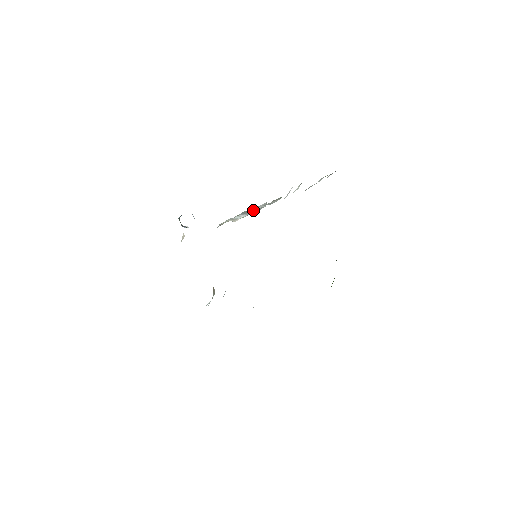
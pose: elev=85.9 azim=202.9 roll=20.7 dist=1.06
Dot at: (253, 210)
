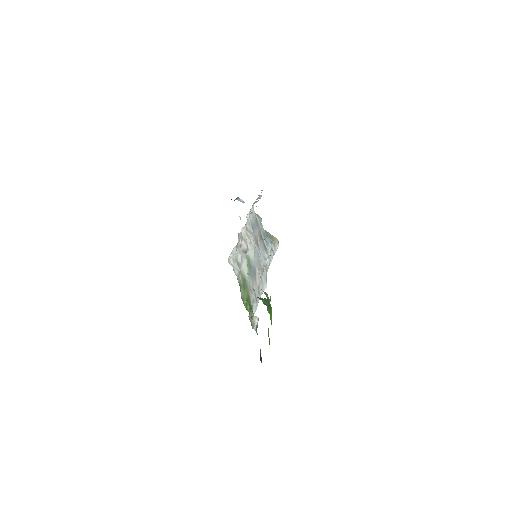
Dot at: occluded
